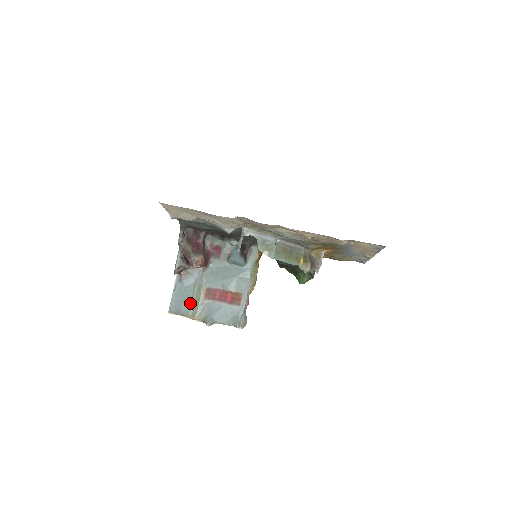
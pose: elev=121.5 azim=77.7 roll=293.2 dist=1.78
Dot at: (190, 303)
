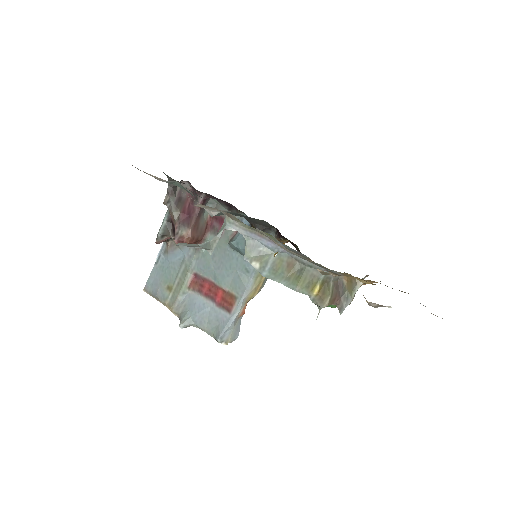
Dot at: (170, 287)
